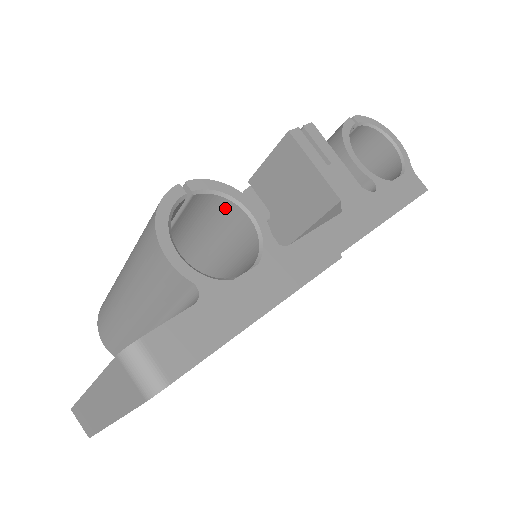
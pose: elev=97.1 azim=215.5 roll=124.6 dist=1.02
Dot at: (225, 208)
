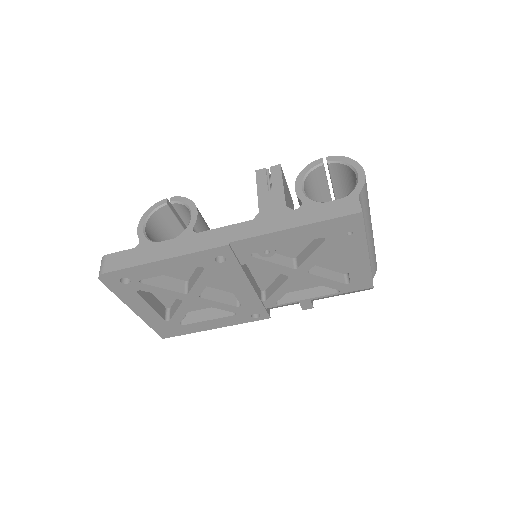
Dot at: occluded
